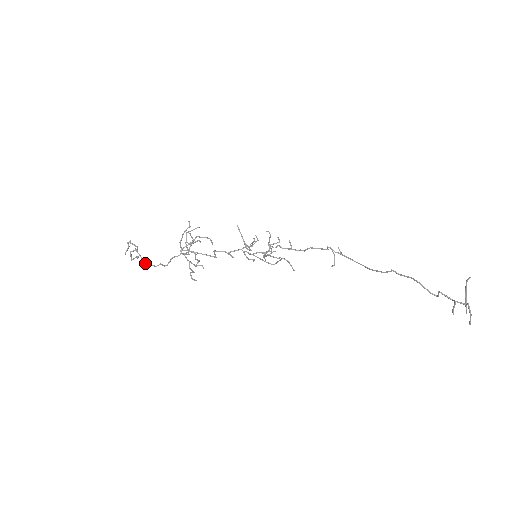
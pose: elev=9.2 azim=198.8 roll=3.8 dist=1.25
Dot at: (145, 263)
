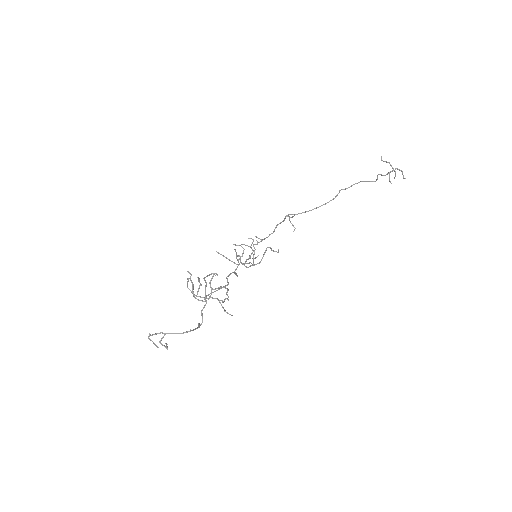
Dot at: (192, 330)
